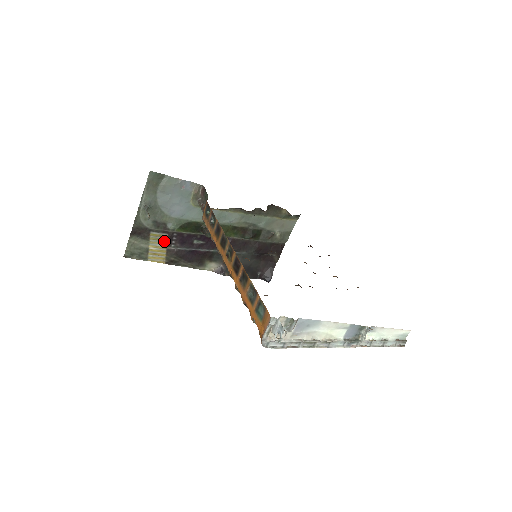
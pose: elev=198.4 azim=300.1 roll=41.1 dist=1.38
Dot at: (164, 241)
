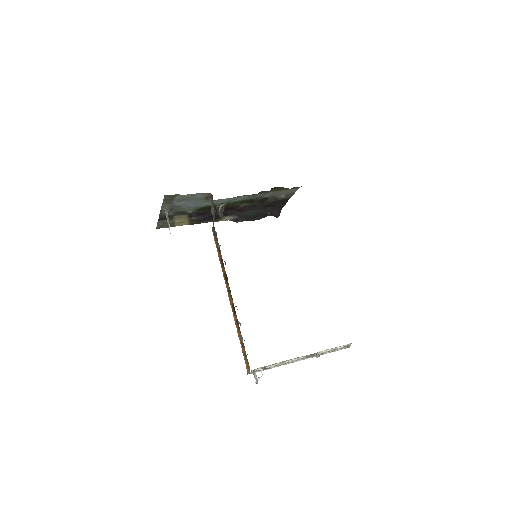
Dot at: (186, 217)
